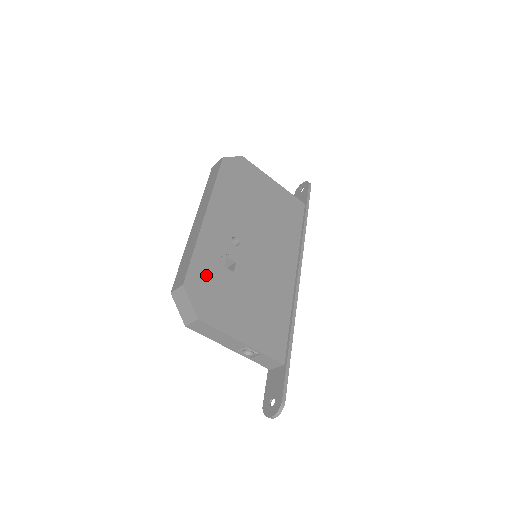
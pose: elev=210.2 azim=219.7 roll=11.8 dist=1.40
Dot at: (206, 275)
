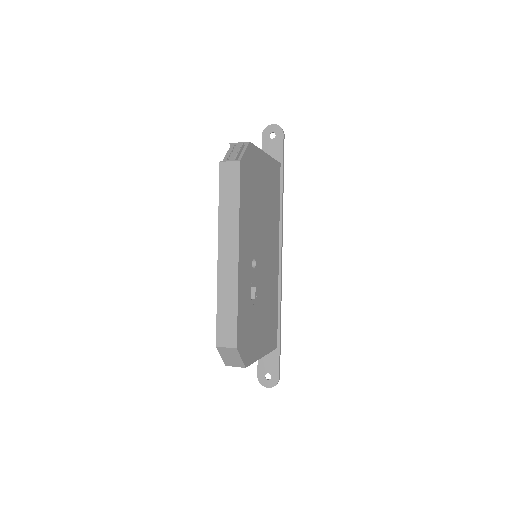
Dot at: (245, 322)
